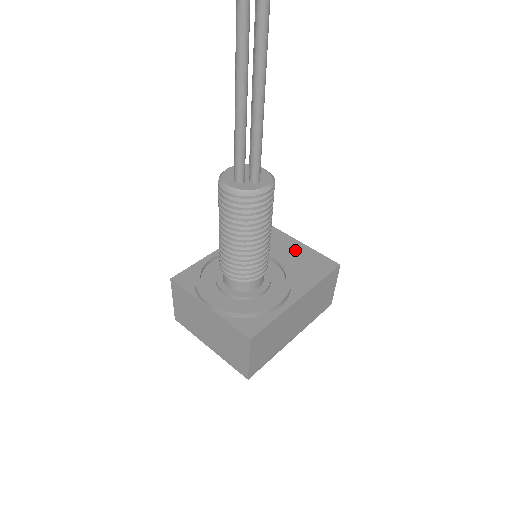
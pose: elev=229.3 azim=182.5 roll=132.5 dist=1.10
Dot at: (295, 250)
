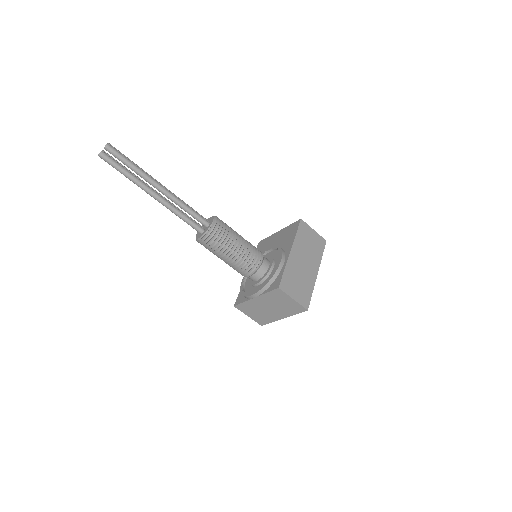
Dot at: (278, 236)
